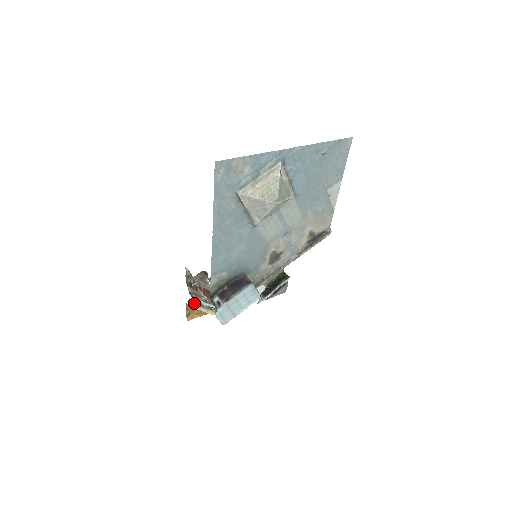
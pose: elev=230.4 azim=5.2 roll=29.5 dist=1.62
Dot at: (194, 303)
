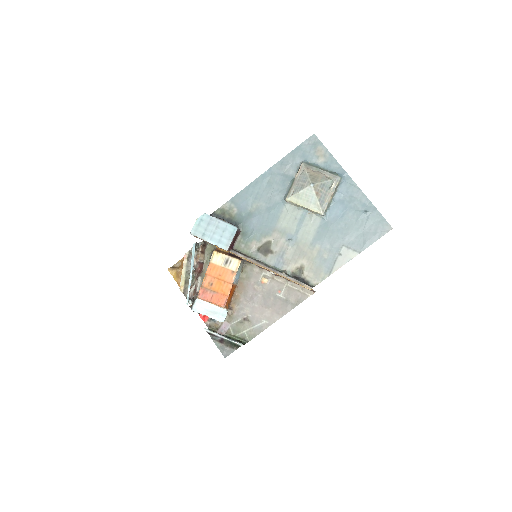
Dot at: (189, 257)
